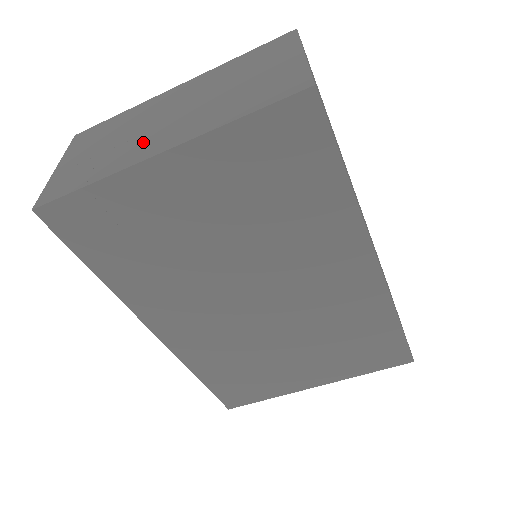
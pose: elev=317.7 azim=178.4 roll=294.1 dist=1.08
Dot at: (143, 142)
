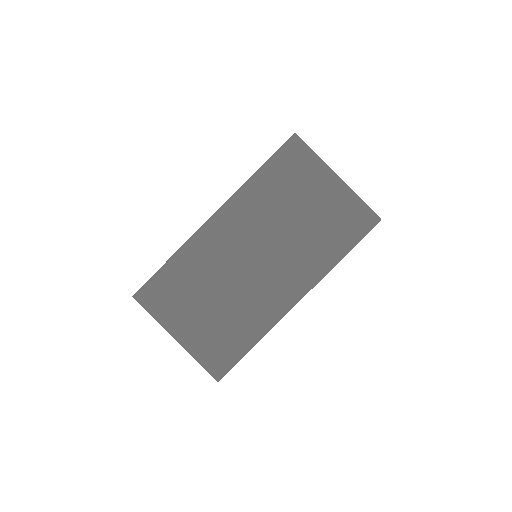
Dot at: (263, 293)
